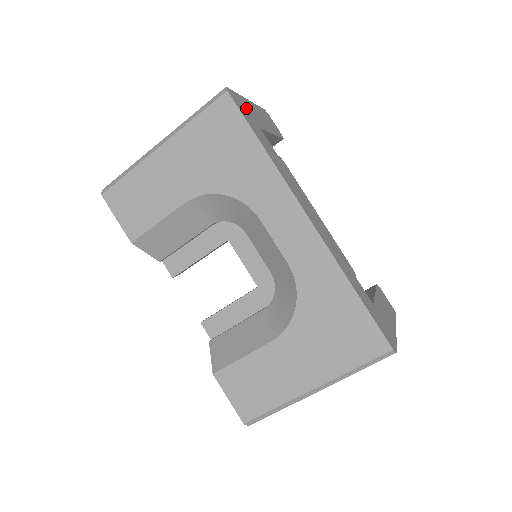
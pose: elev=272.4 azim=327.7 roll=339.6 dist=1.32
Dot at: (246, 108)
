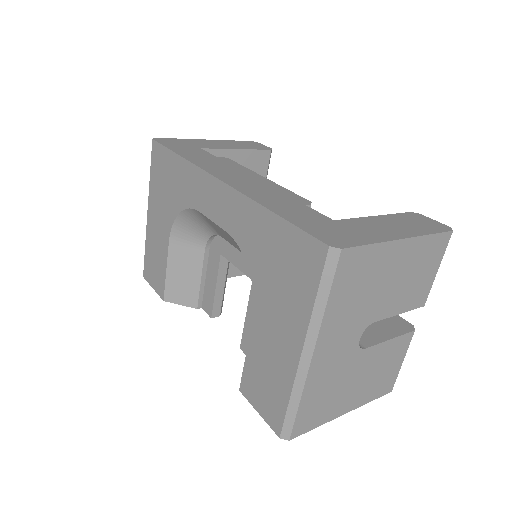
Dot at: (185, 143)
